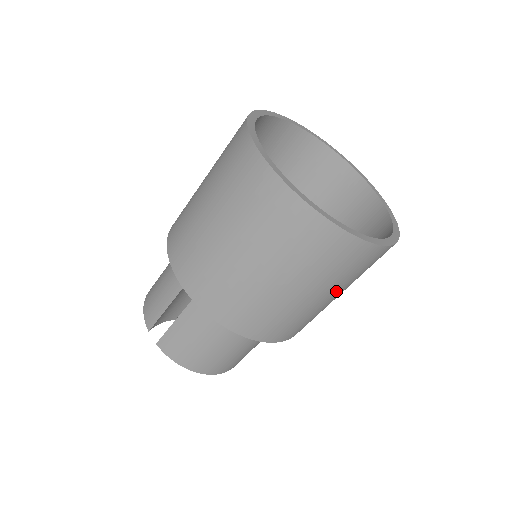
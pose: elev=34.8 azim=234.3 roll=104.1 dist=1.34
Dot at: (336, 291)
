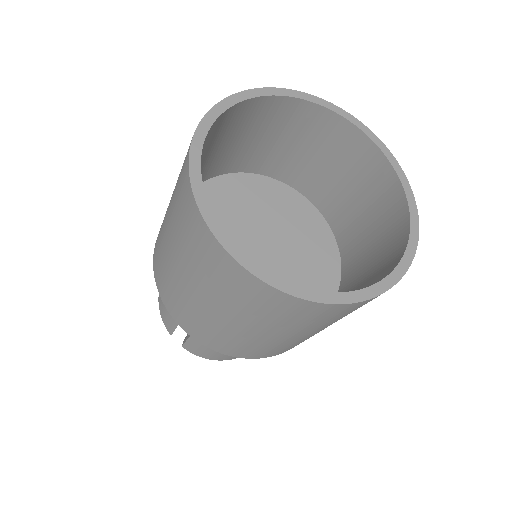
Dot at: occluded
